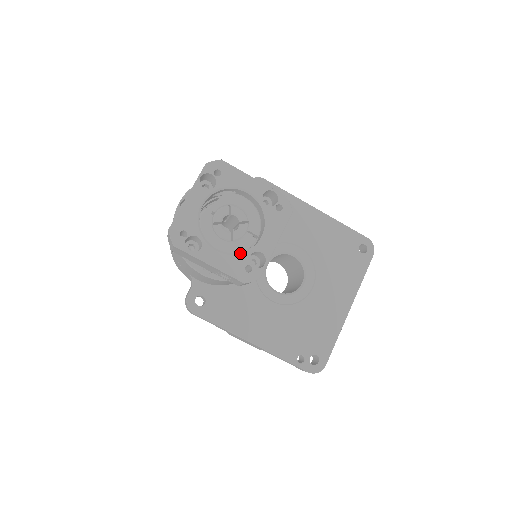
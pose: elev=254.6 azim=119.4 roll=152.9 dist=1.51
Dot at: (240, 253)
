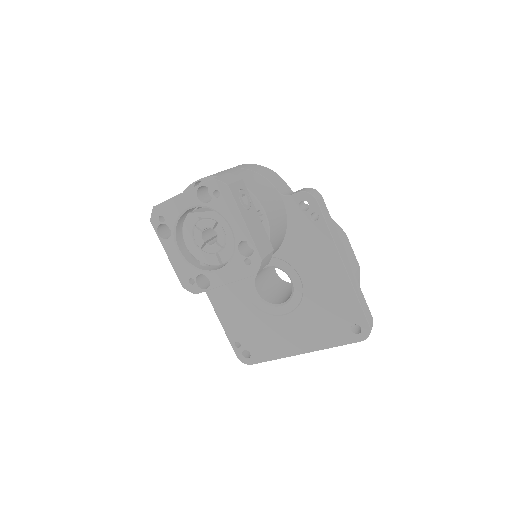
Dot at: (194, 266)
